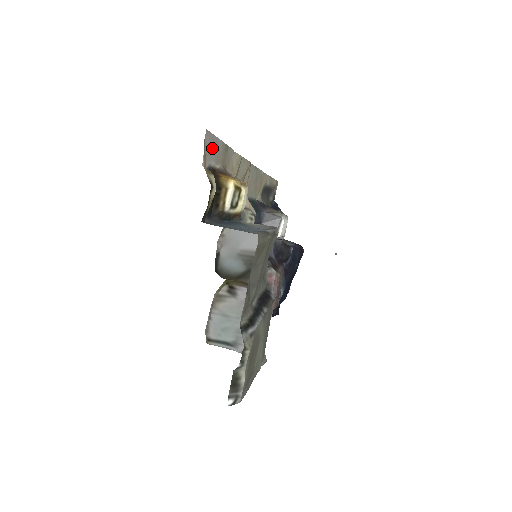
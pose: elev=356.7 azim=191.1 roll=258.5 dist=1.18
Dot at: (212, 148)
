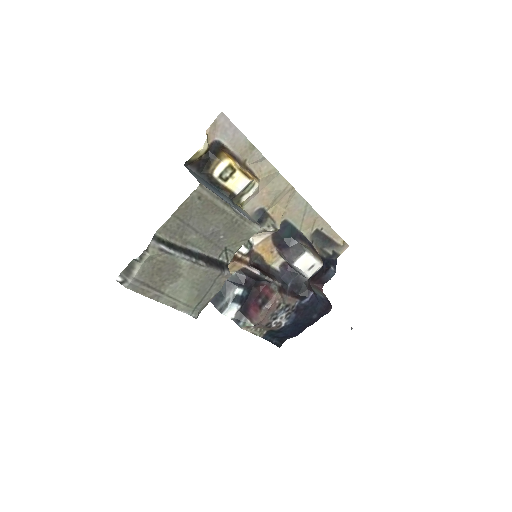
Dot at: (228, 131)
